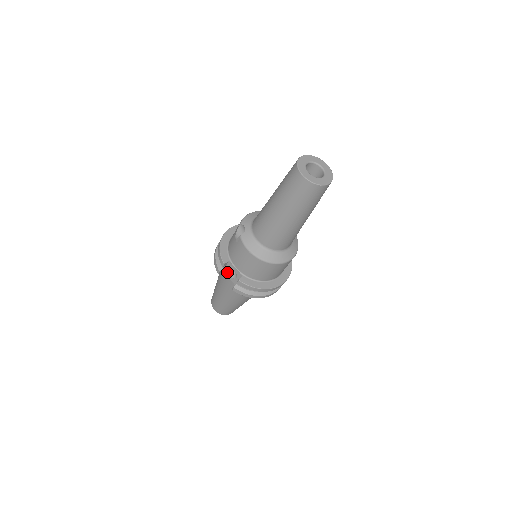
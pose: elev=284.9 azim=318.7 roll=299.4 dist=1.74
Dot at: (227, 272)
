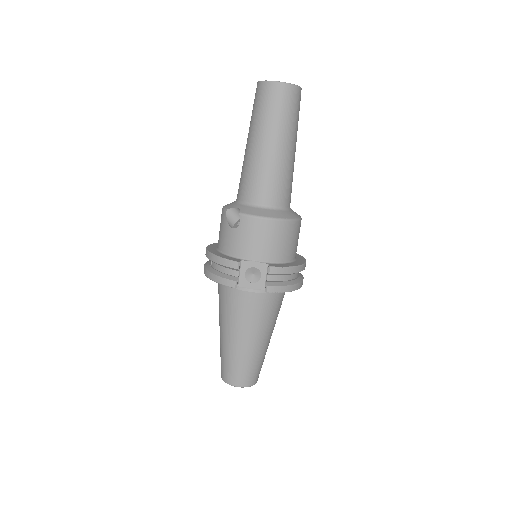
Dot at: (244, 281)
